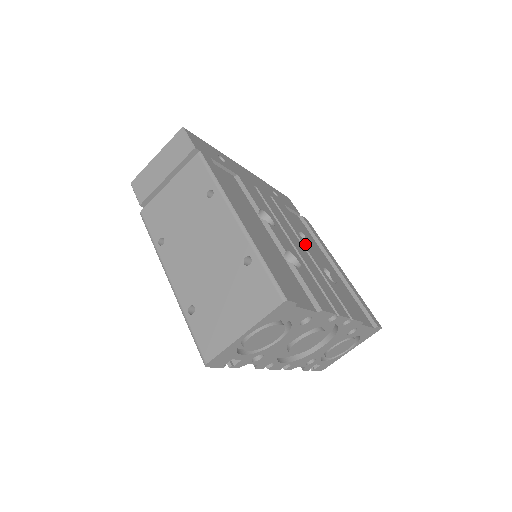
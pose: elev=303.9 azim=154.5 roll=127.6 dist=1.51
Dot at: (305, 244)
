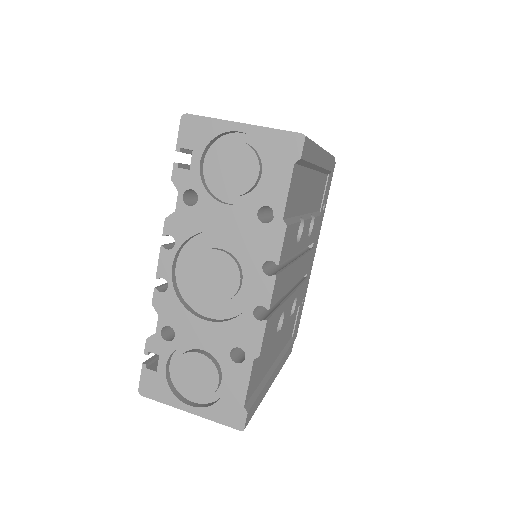
Dot at: (294, 297)
